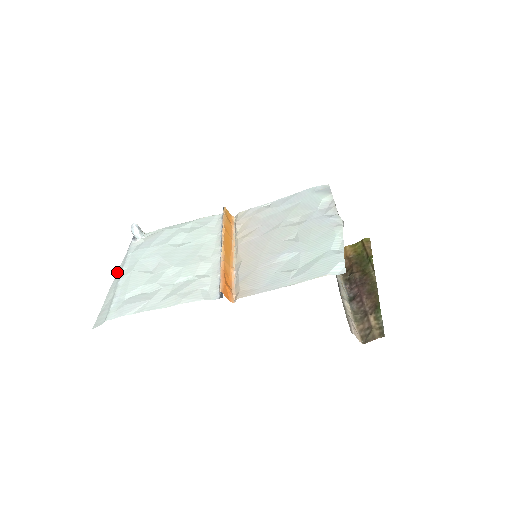
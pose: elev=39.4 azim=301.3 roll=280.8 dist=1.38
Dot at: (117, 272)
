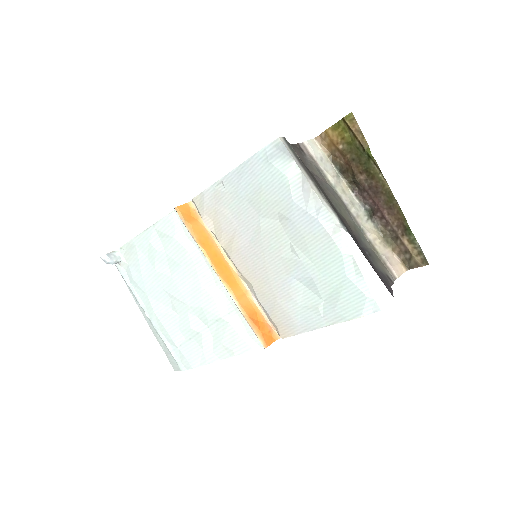
Dot at: (138, 306)
